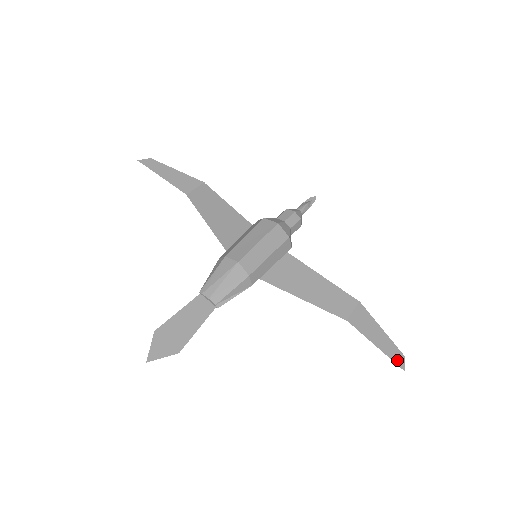
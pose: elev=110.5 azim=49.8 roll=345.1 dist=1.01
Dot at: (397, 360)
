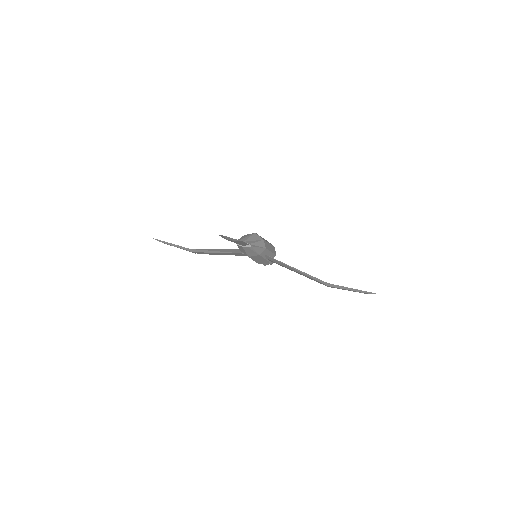
Dot at: (370, 292)
